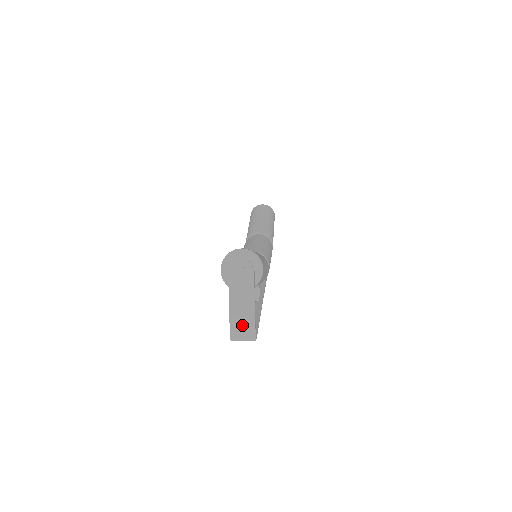
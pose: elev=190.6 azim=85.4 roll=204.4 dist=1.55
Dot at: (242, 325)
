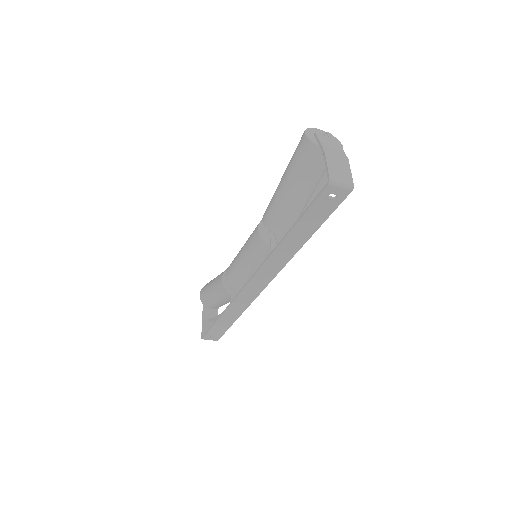
Dot at: (339, 169)
